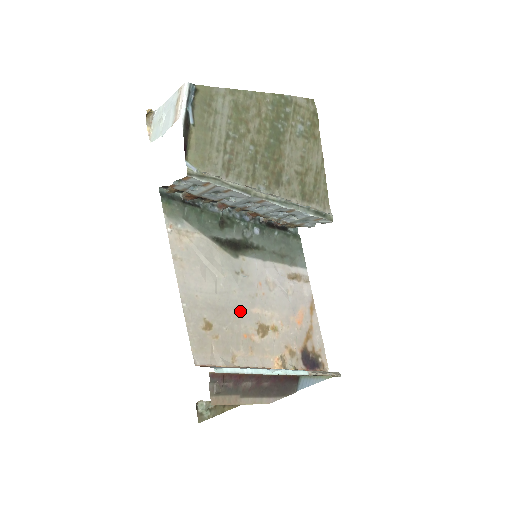
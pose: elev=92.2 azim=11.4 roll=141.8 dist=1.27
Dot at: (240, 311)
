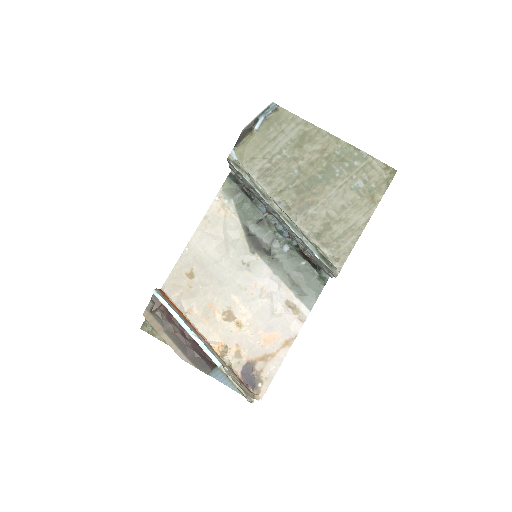
Dot at: (222, 288)
